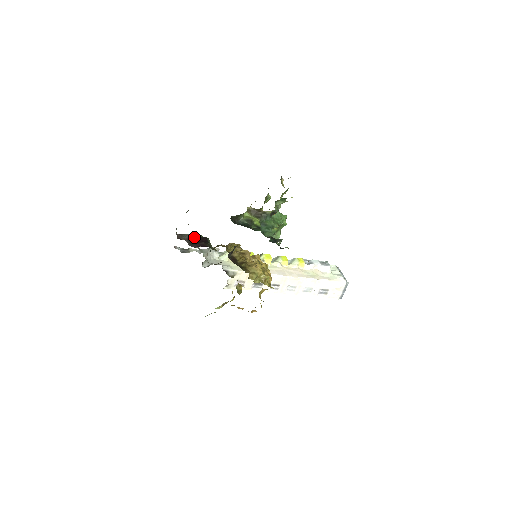
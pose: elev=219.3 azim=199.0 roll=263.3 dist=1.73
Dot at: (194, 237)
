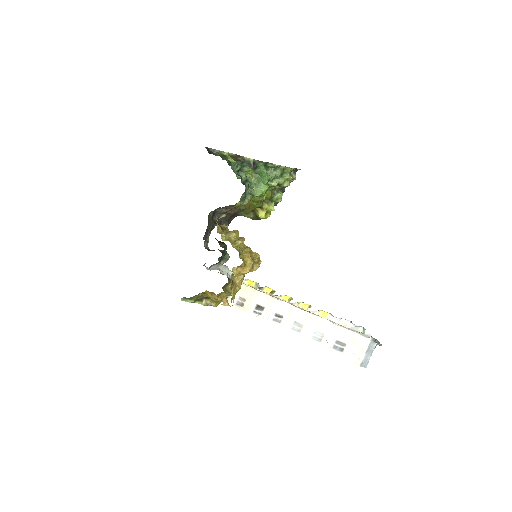
Dot at: (219, 250)
